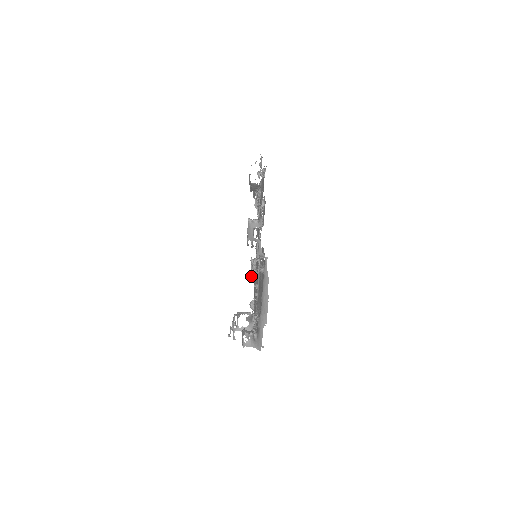
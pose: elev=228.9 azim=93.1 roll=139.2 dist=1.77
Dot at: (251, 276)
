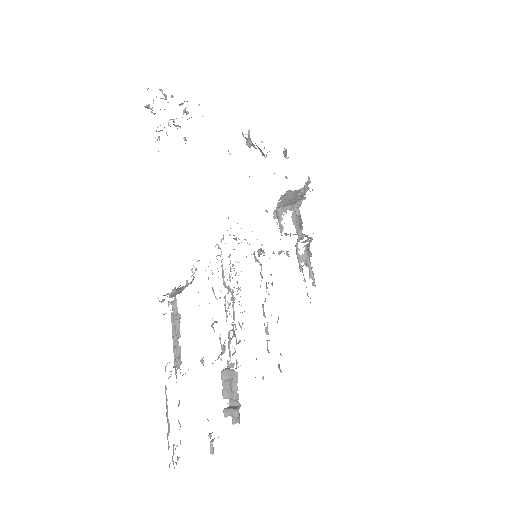
Dot at: (261, 141)
